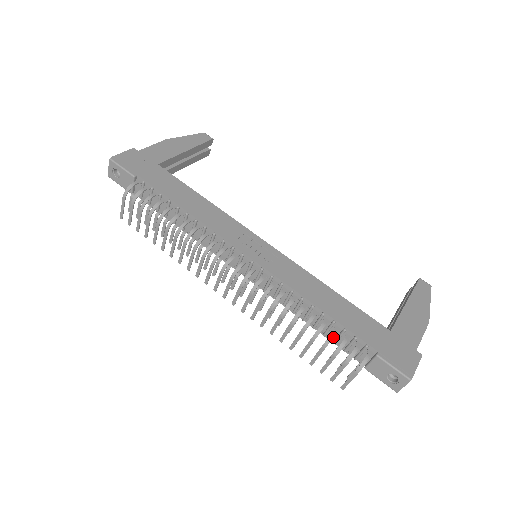
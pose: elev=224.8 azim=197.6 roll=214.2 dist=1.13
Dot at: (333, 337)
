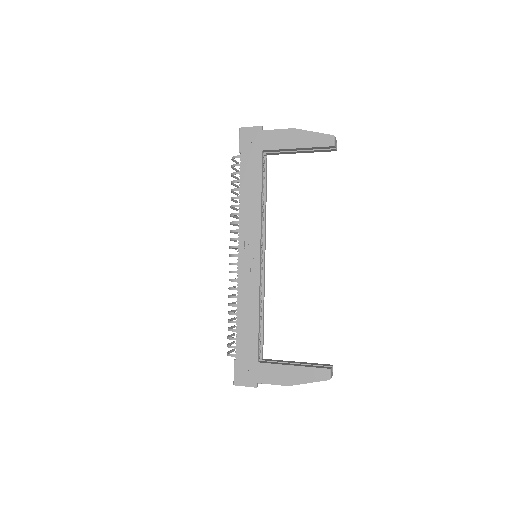
Dot at: occluded
